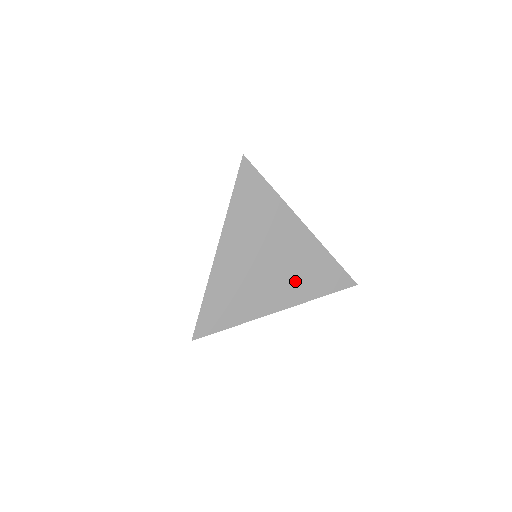
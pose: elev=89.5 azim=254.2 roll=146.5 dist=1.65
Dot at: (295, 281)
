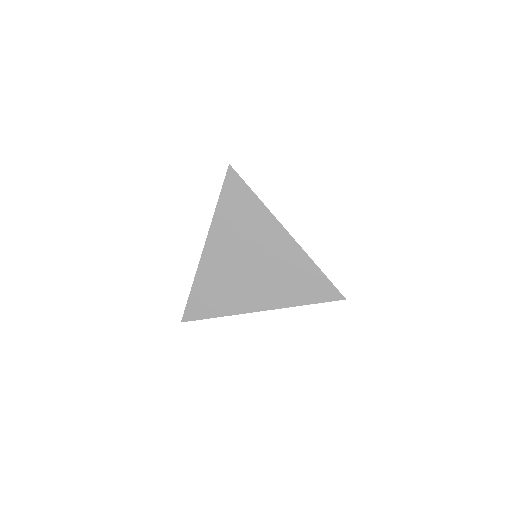
Dot at: (278, 286)
